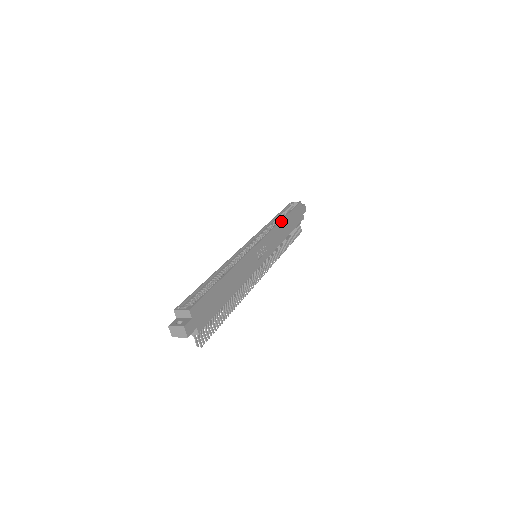
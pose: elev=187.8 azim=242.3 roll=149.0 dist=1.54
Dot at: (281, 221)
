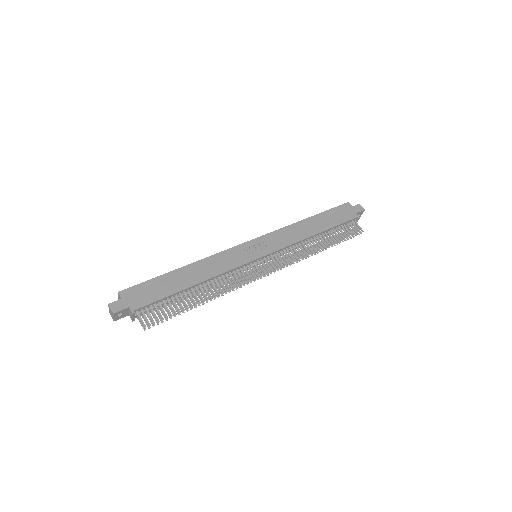
Dot at: (300, 222)
